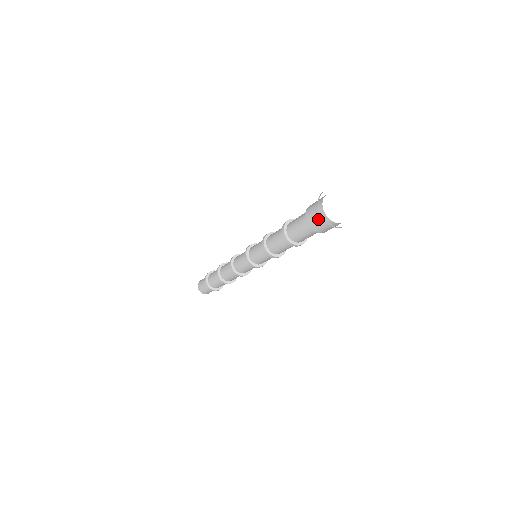
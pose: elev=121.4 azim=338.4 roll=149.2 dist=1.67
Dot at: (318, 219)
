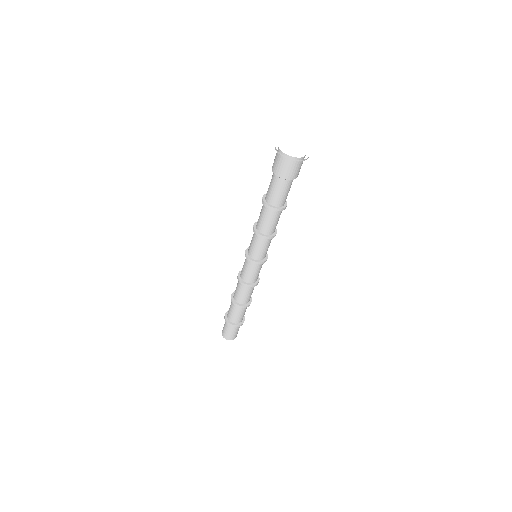
Dot at: (290, 167)
